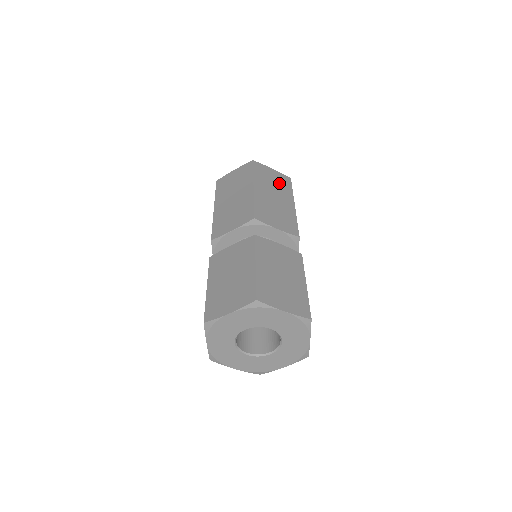
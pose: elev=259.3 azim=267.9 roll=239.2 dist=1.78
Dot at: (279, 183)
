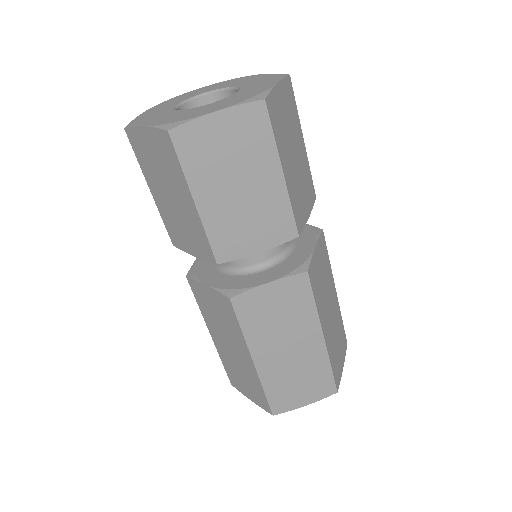
Dot at: occluded
